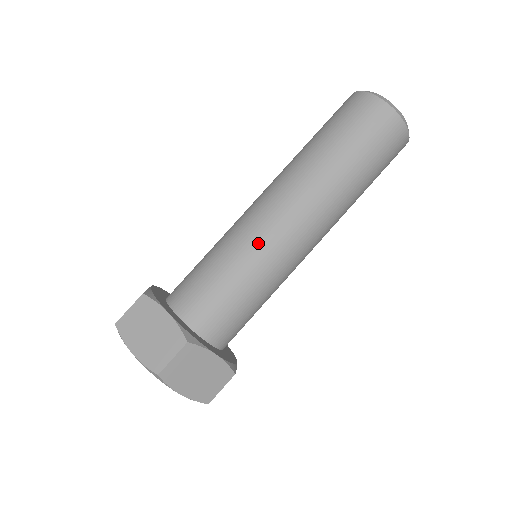
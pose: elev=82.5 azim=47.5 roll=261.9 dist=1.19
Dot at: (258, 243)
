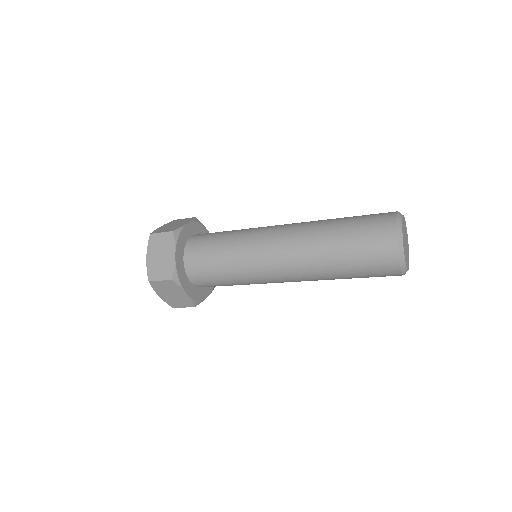
Dot at: (253, 232)
